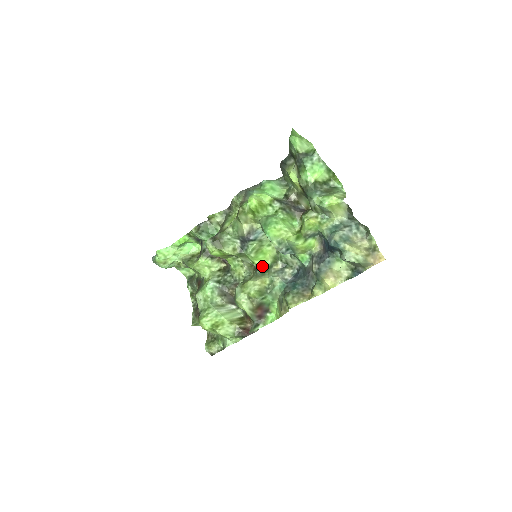
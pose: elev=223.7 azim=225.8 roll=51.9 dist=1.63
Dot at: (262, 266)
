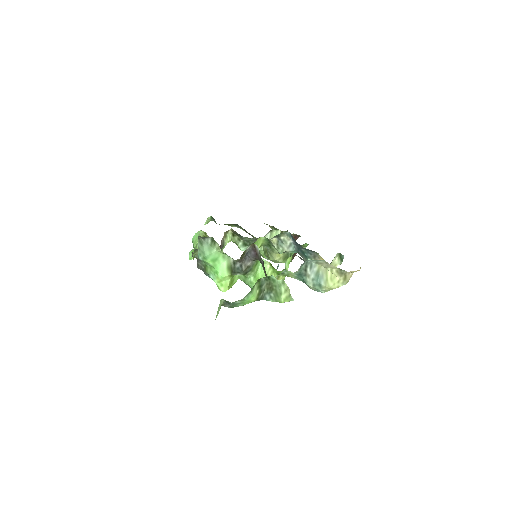
Dot at: (263, 243)
